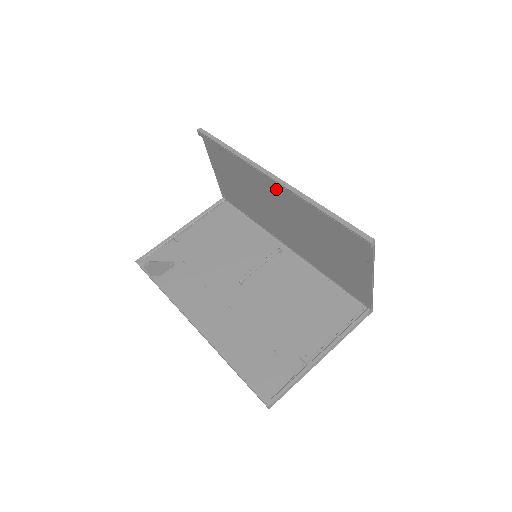
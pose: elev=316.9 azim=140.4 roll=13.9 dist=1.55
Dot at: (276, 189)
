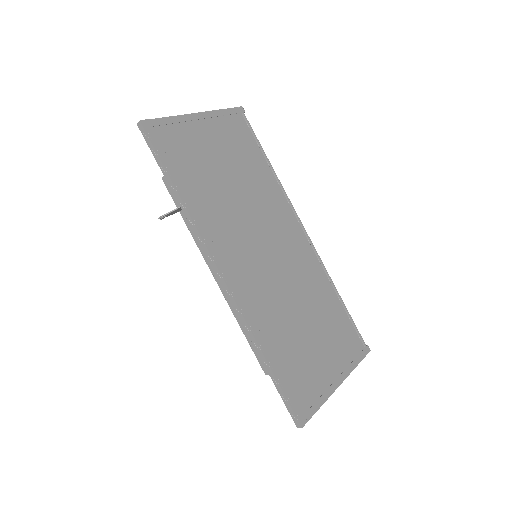
Dot at: (237, 268)
